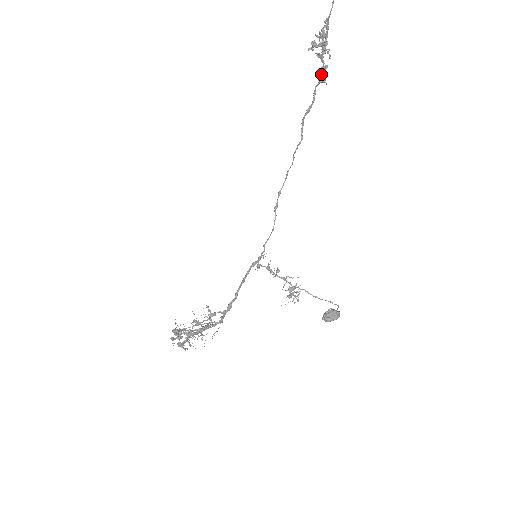
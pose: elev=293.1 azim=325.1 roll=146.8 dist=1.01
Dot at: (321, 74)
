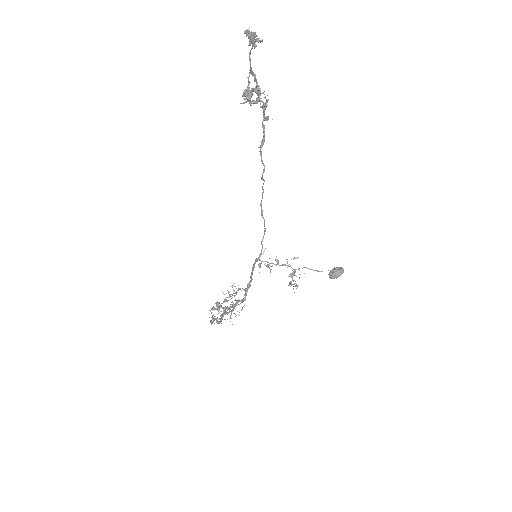
Dot at: (263, 111)
